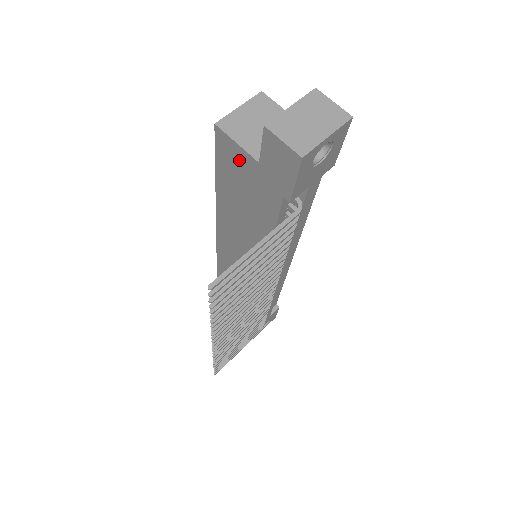
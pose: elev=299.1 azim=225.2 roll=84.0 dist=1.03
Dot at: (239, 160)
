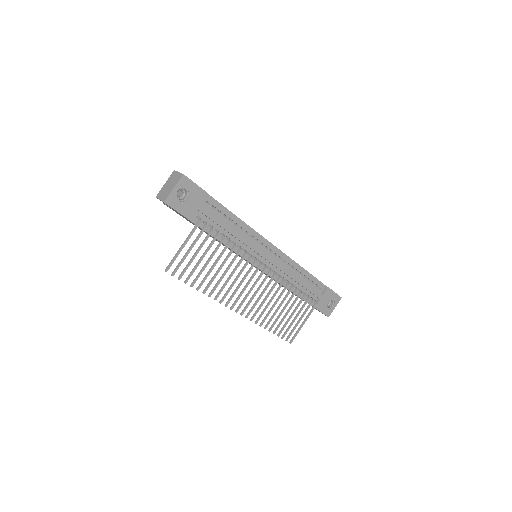
Dot at: occluded
